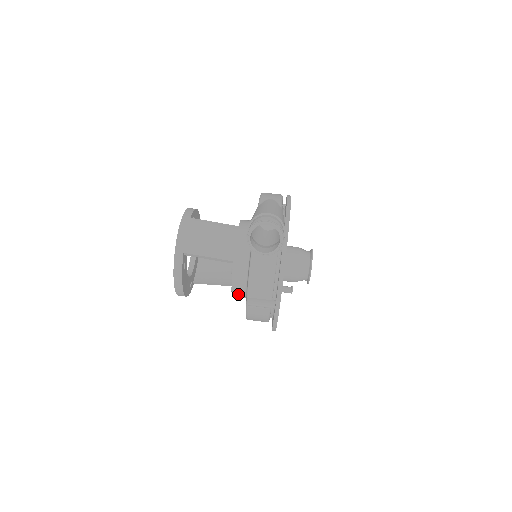
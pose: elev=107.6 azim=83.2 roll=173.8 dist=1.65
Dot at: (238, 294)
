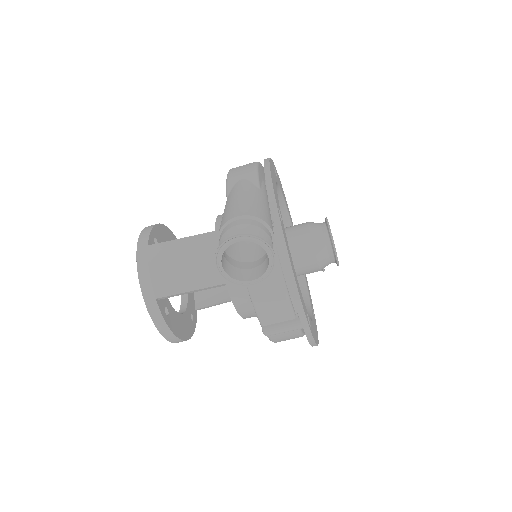
Dot at: (251, 316)
